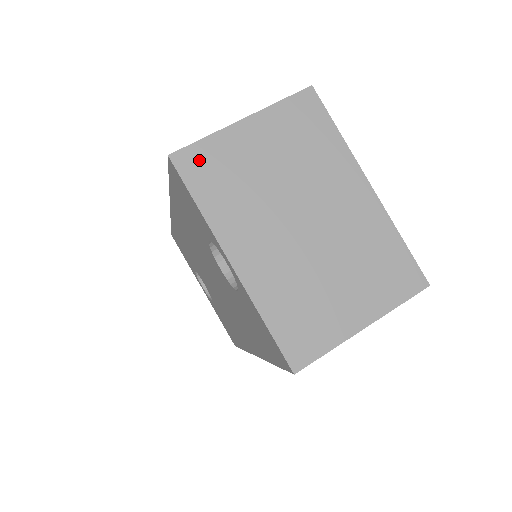
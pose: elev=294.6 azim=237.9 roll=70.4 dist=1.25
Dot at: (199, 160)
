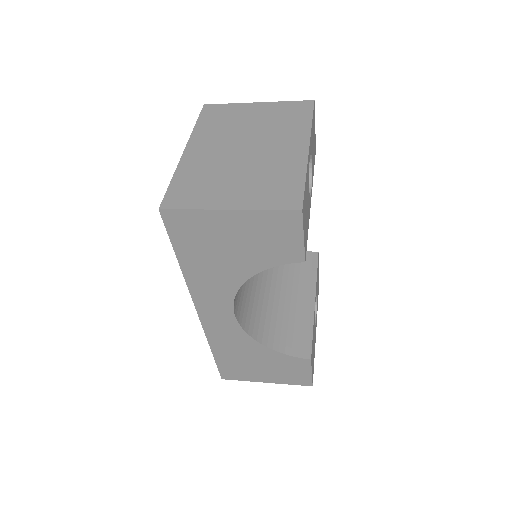
Dot at: (217, 110)
